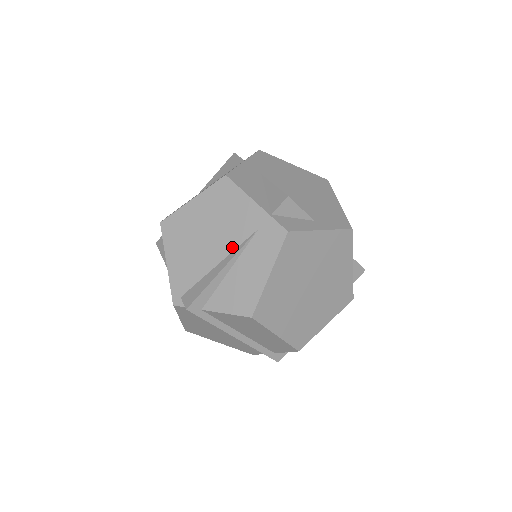
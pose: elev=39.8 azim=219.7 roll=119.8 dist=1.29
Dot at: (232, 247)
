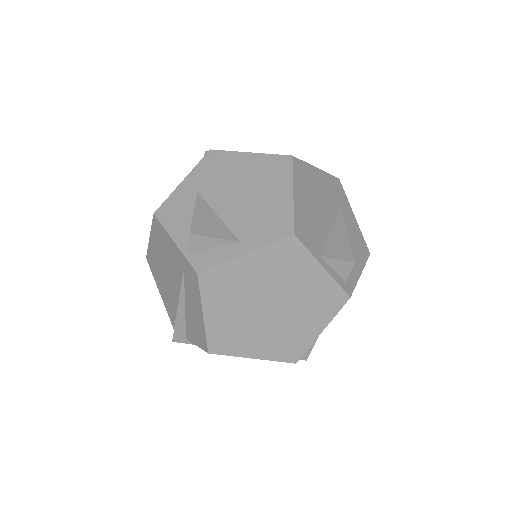
Dot at: (179, 285)
